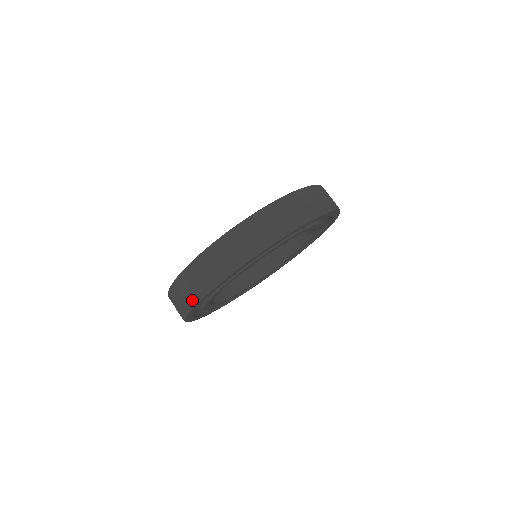
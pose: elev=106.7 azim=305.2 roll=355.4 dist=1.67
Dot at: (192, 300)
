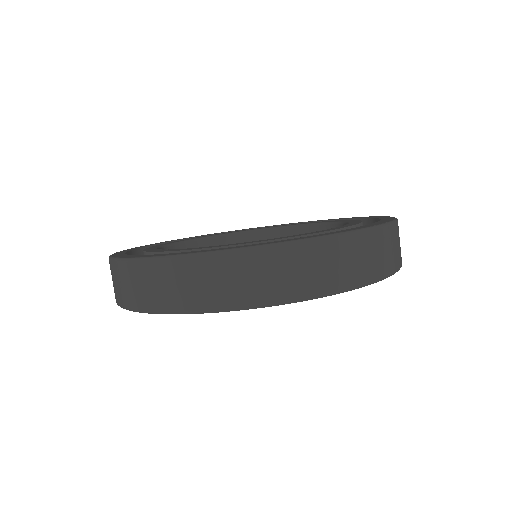
Dot at: (141, 304)
